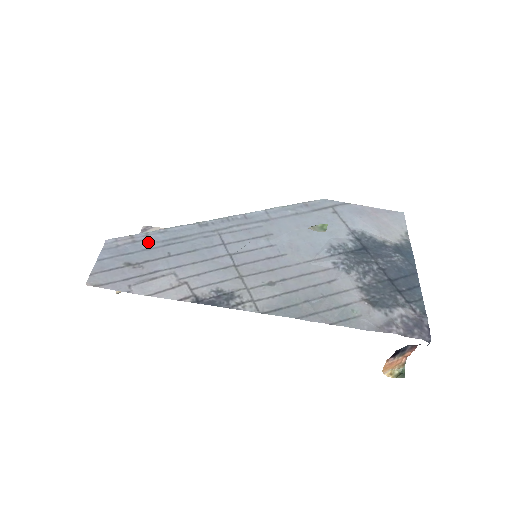
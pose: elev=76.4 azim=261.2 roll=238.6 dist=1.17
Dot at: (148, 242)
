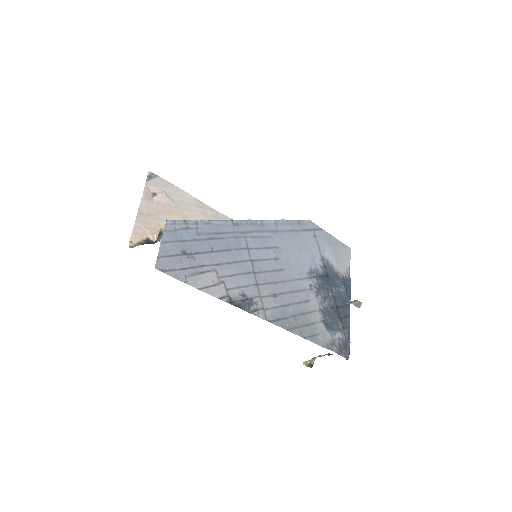
Dot at: (198, 232)
